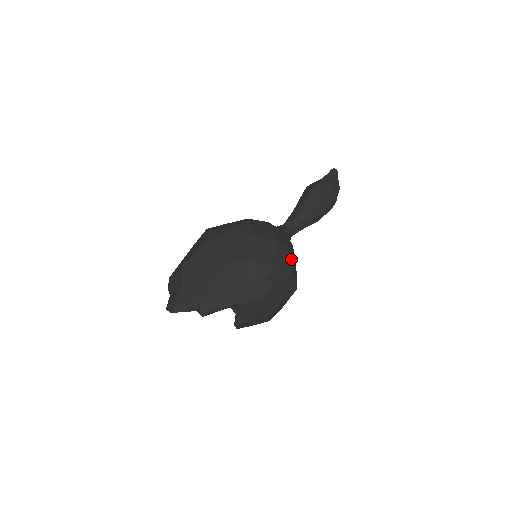
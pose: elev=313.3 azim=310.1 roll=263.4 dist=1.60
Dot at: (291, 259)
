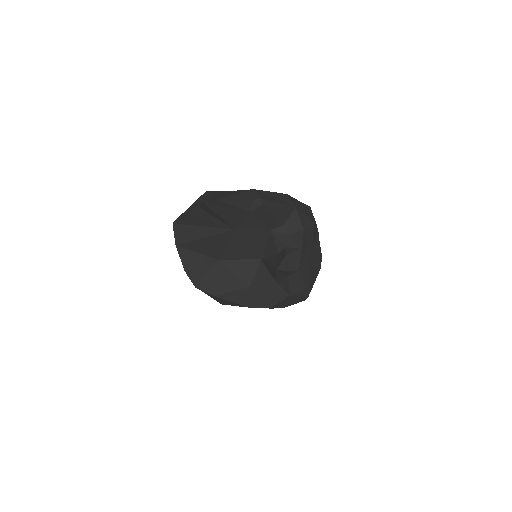
Dot at: occluded
